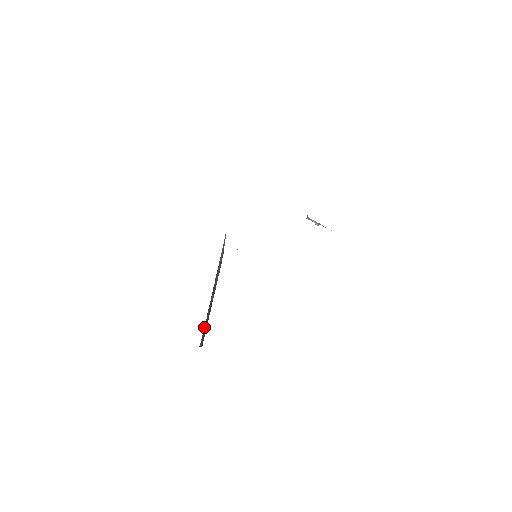
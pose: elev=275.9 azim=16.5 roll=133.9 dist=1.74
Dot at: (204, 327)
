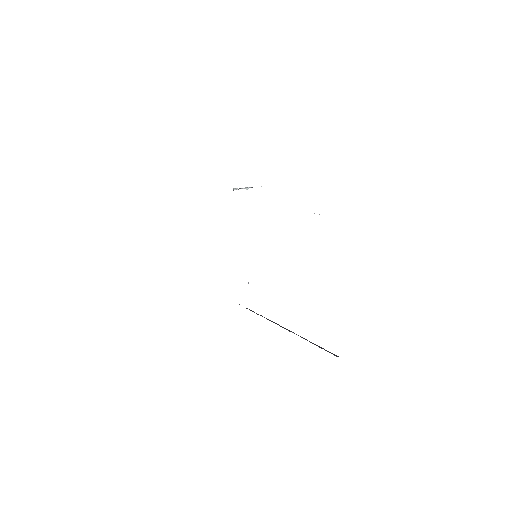
Dot at: occluded
